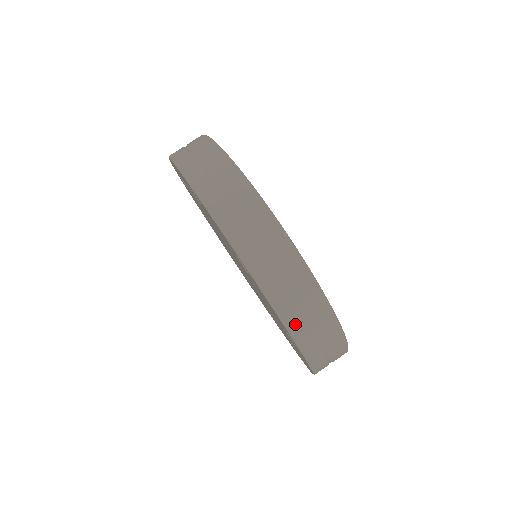
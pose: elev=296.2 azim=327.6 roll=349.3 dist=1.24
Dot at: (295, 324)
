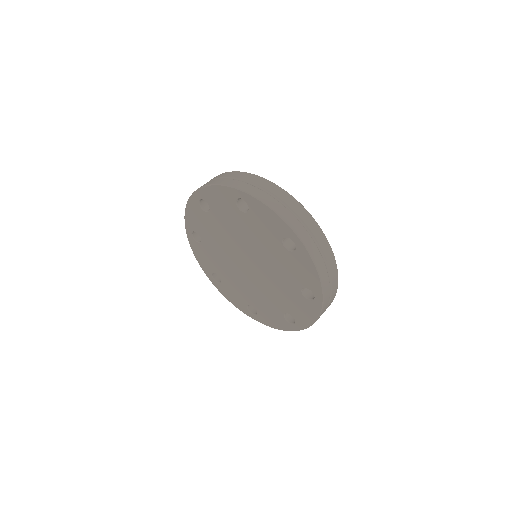
Dot at: (282, 212)
